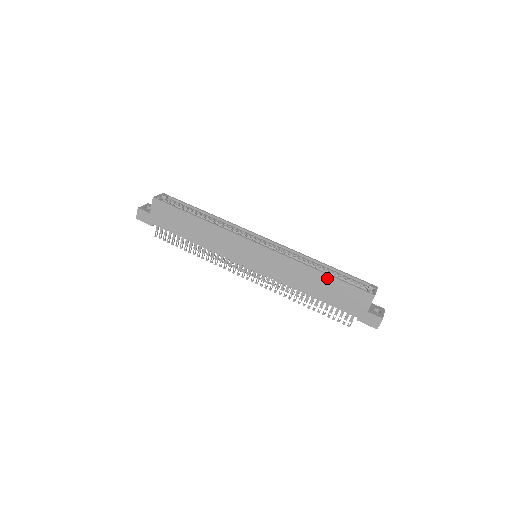
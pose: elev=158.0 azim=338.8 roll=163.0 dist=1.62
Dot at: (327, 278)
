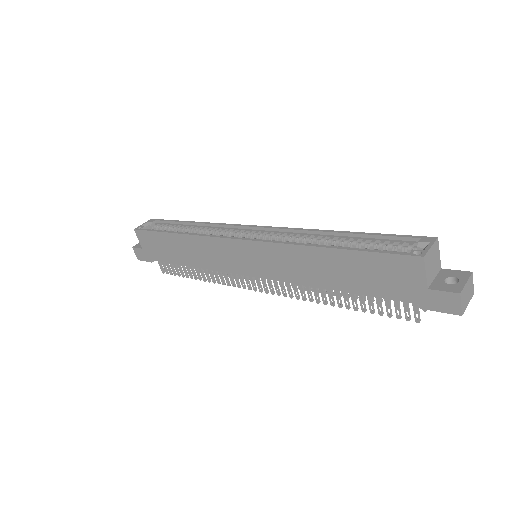
Dot at: (340, 254)
